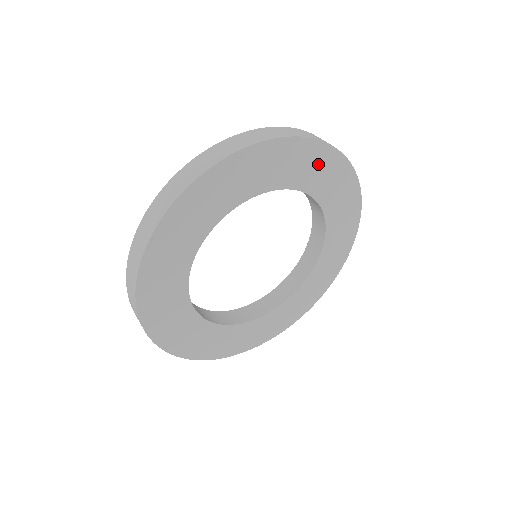
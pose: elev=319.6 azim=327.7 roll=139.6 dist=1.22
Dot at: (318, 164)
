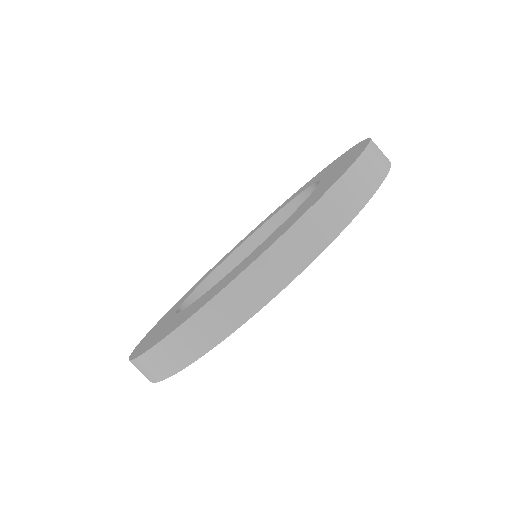
Dot at: occluded
